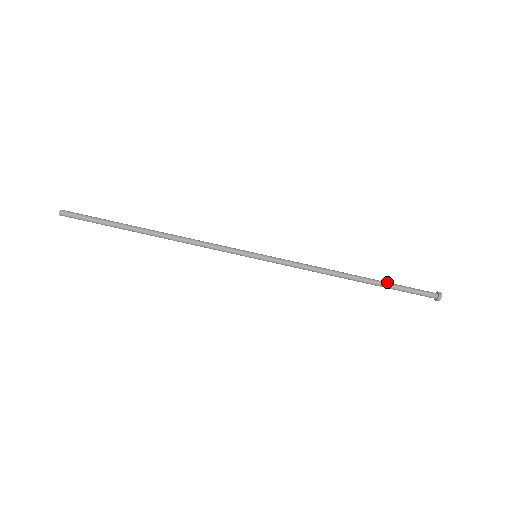
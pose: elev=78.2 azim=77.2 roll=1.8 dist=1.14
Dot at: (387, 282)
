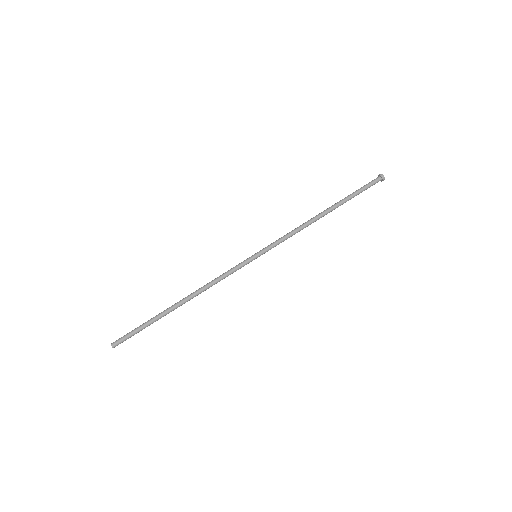
Dot at: (345, 199)
